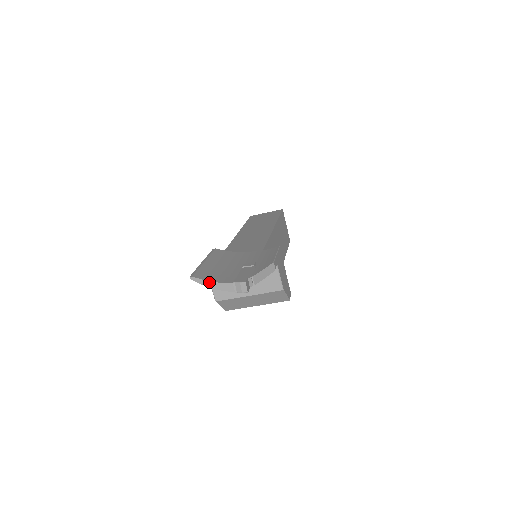
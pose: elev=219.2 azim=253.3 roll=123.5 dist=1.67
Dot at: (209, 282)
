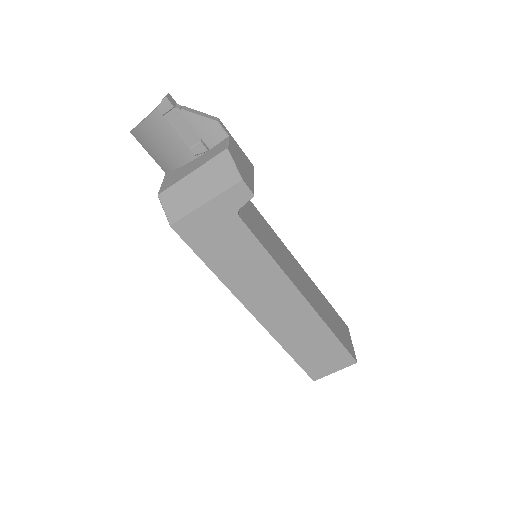
Dot at: (142, 121)
